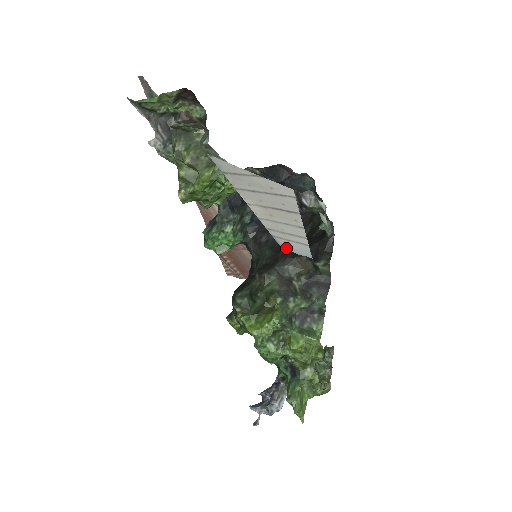
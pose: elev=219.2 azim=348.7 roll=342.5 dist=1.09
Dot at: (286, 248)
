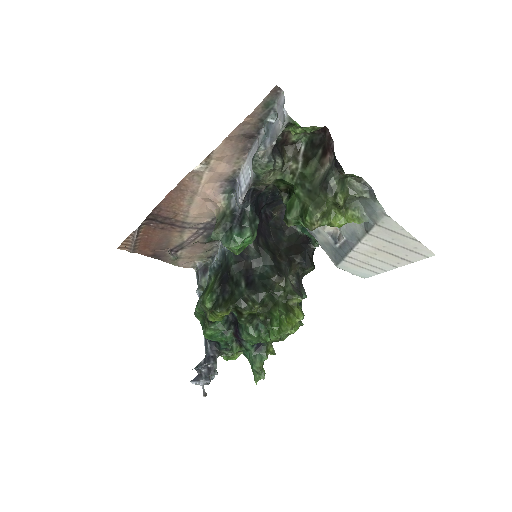
Dot at: (344, 268)
